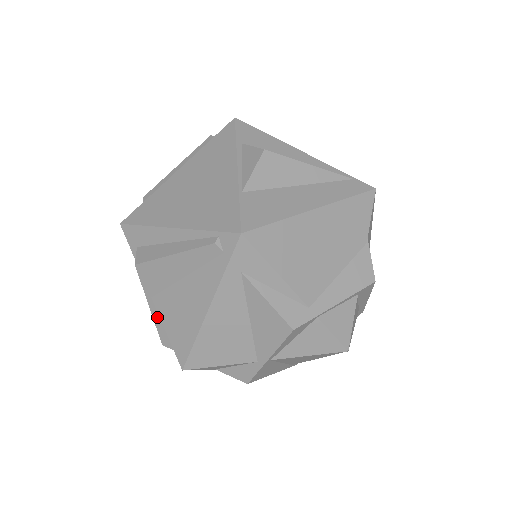
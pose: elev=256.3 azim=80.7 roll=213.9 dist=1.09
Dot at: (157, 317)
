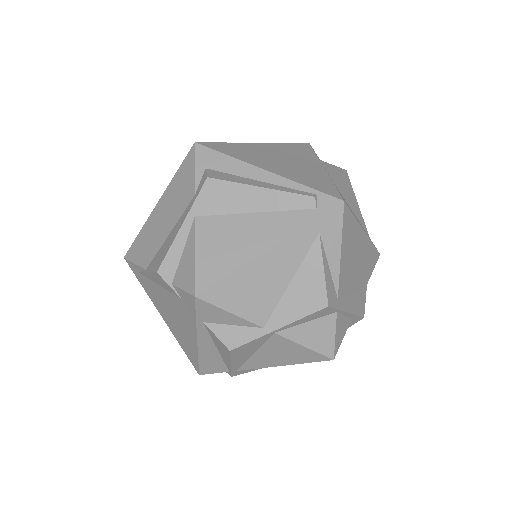
Dot at: (181, 239)
